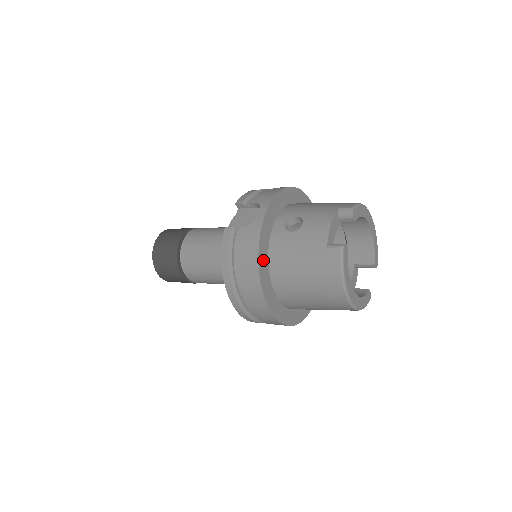
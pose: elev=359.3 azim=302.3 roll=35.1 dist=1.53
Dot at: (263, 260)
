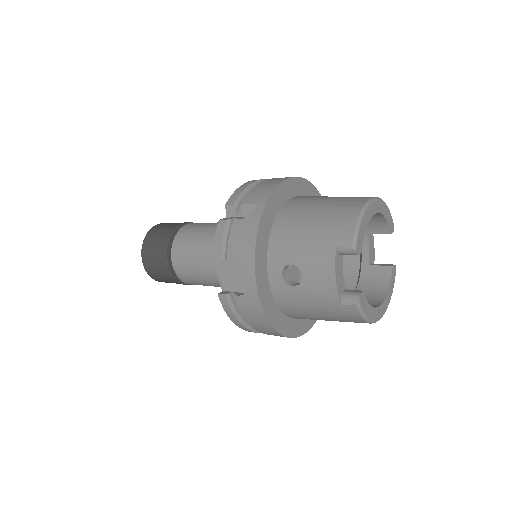
Dot at: (275, 318)
